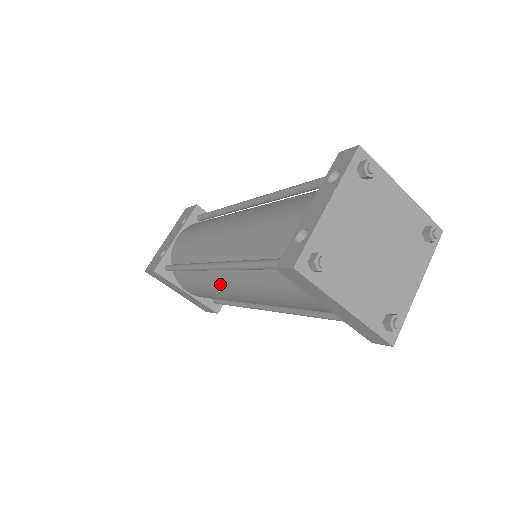
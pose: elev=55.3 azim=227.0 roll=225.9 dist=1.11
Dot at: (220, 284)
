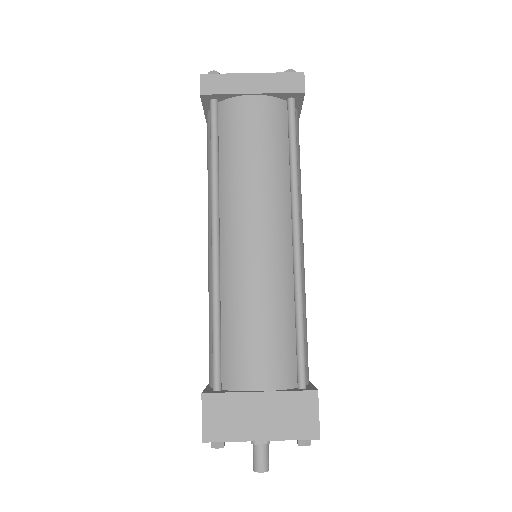
Dot at: (237, 252)
